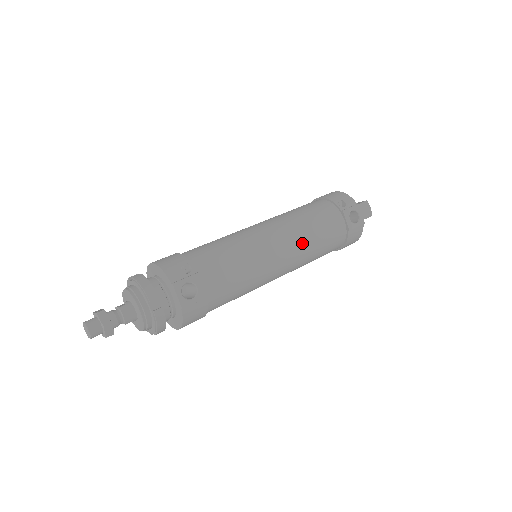
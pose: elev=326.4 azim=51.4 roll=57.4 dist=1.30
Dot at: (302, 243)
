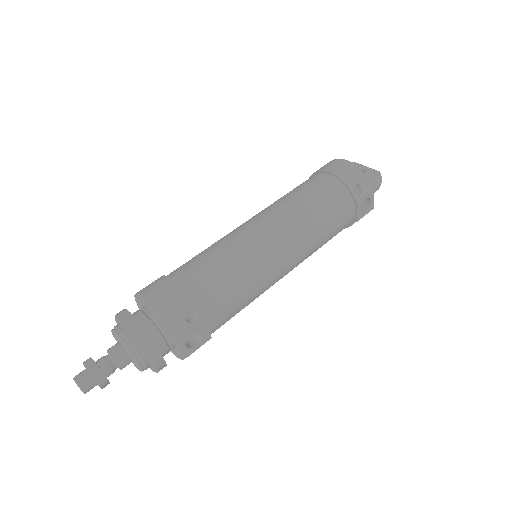
Dot at: (310, 249)
